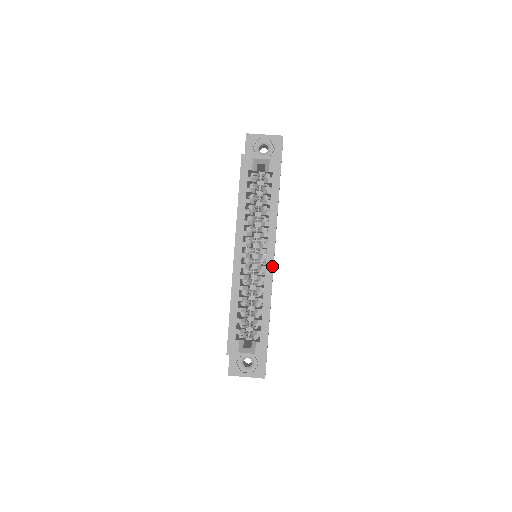
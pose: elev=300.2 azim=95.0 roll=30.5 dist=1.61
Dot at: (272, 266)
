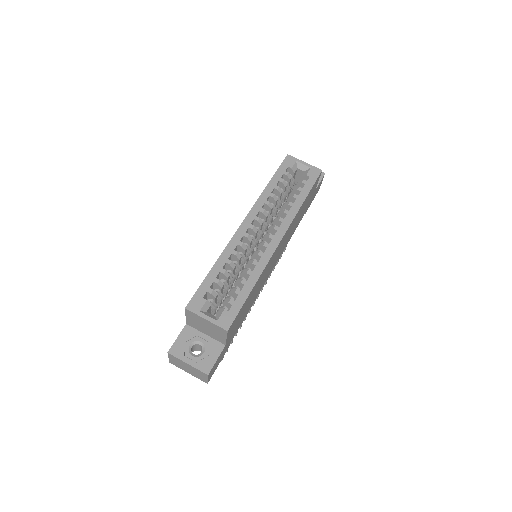
Dot at: (275, 247)
